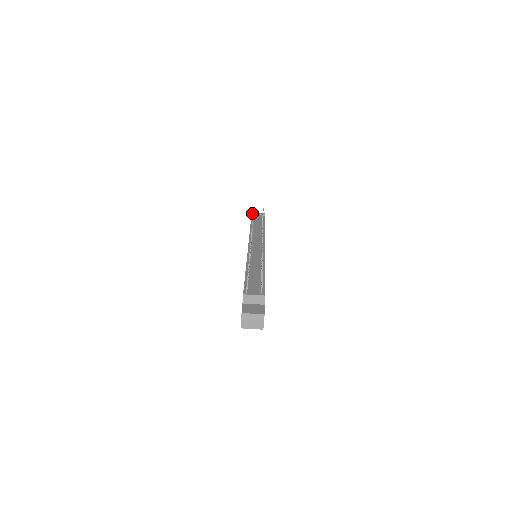
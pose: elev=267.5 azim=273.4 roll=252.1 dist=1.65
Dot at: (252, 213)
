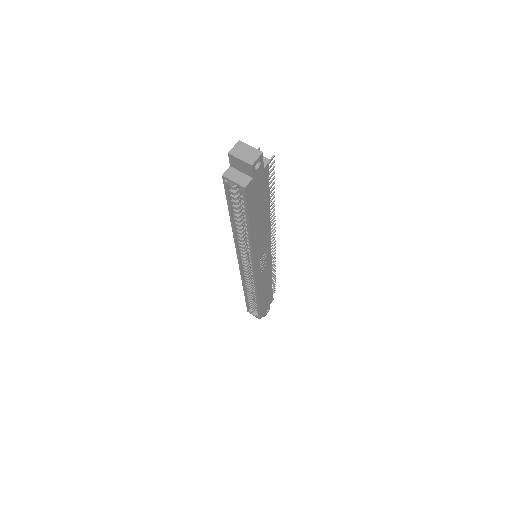
Dot at: occluded
